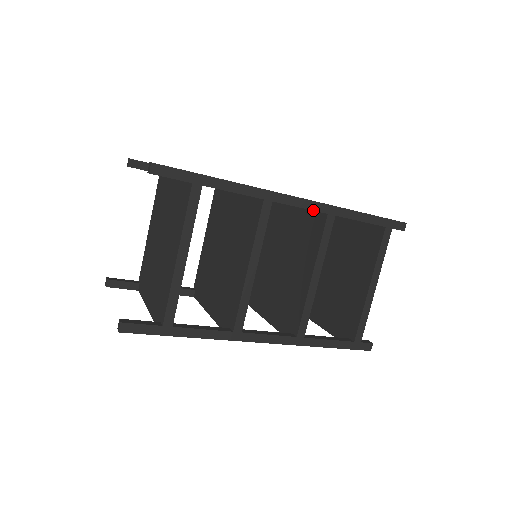
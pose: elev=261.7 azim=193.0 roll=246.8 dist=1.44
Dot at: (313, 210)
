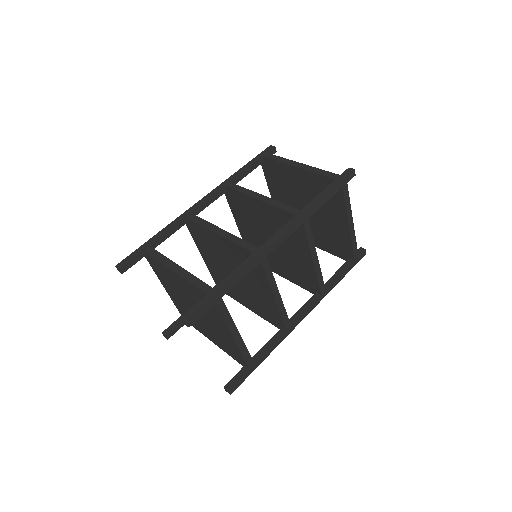
Dot at: occluded
